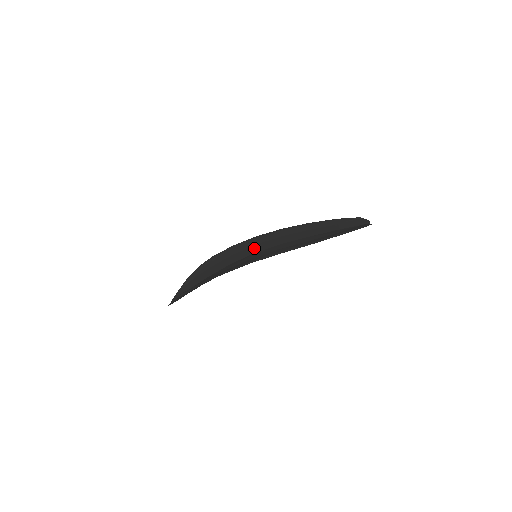
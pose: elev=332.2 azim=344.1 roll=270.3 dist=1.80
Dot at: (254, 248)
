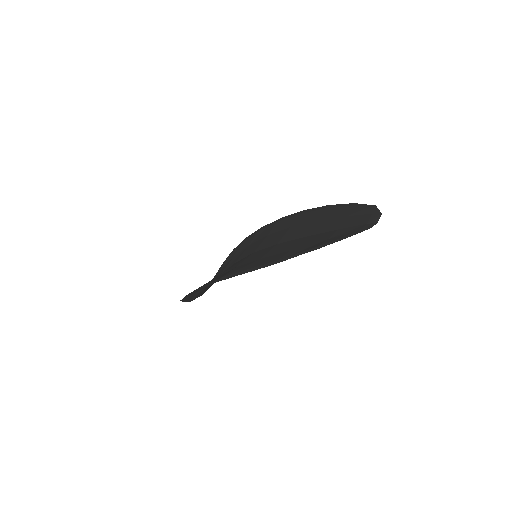
Dot at: (260, 243)
